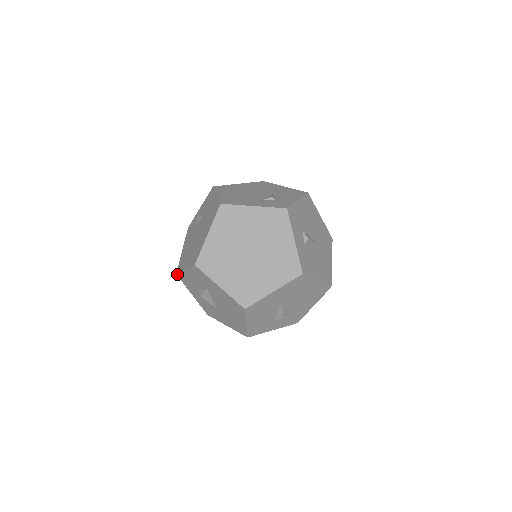
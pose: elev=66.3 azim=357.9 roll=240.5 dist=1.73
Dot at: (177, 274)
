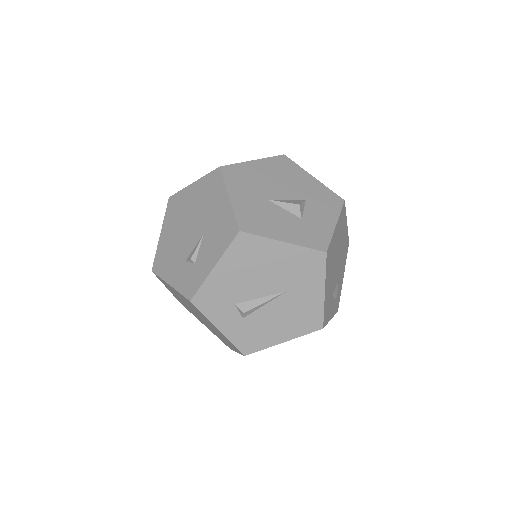
Dot at: occluded
